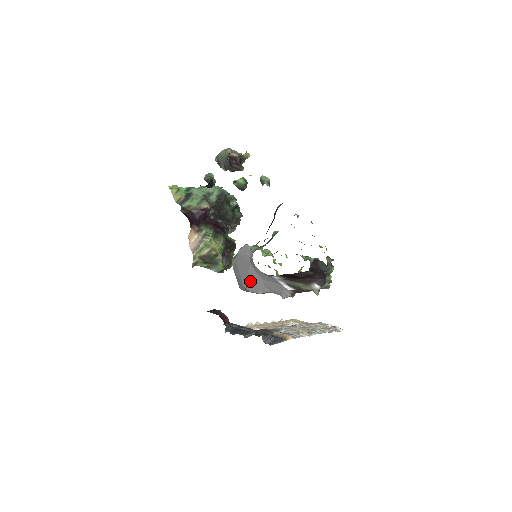
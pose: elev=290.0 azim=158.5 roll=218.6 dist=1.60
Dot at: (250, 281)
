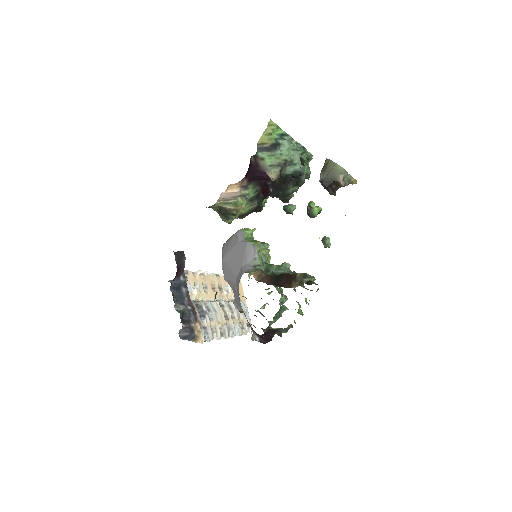
Dot at: (229, 268)
